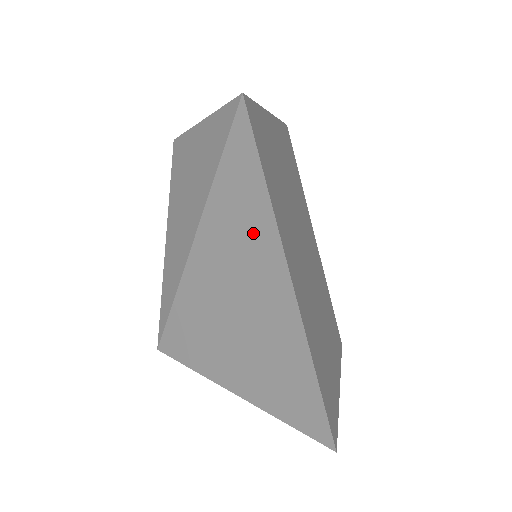
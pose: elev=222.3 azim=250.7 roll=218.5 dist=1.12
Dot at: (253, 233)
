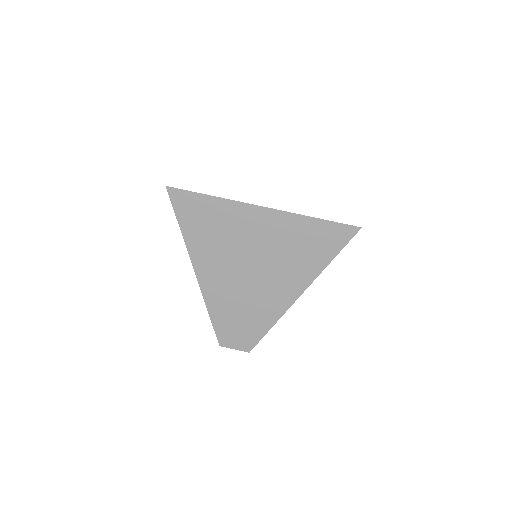
Dot at: occluded
